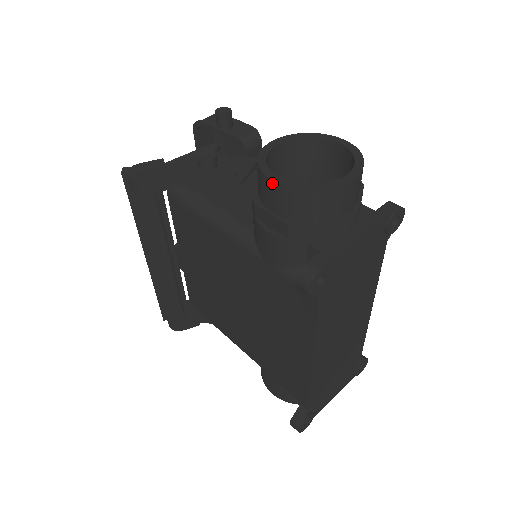
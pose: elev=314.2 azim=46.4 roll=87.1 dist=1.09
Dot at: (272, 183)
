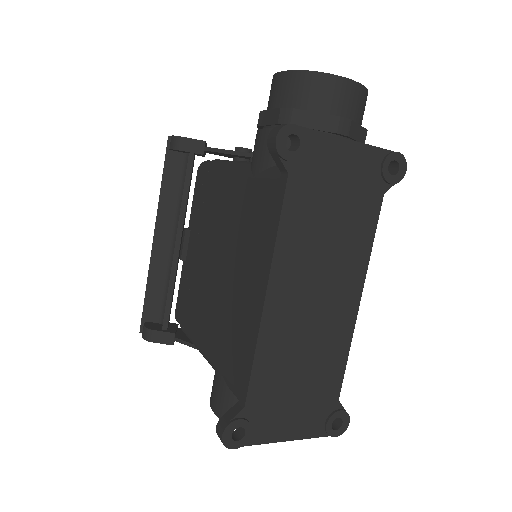
Dot at: (278, 75)
